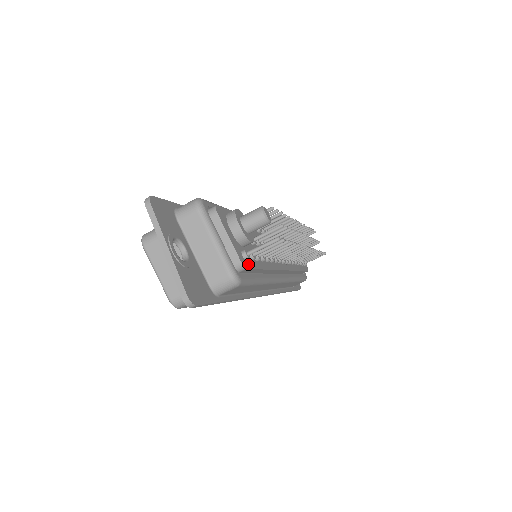
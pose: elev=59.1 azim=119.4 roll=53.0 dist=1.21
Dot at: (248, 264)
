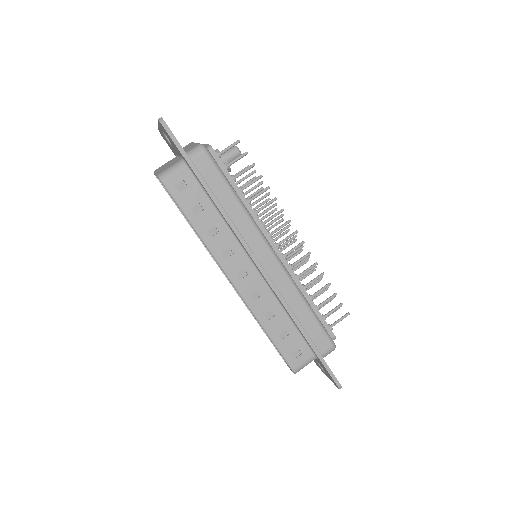
Dot at: (218, 157)
